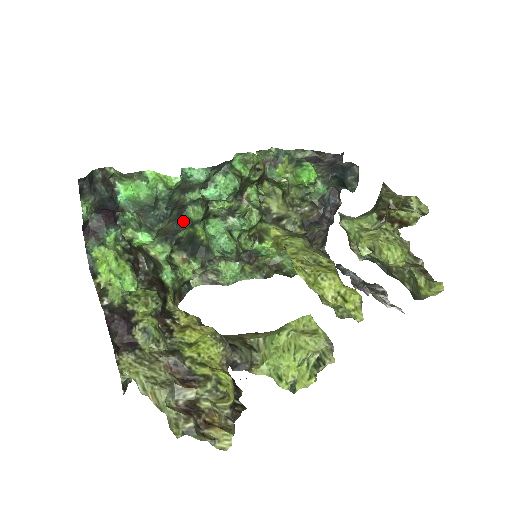
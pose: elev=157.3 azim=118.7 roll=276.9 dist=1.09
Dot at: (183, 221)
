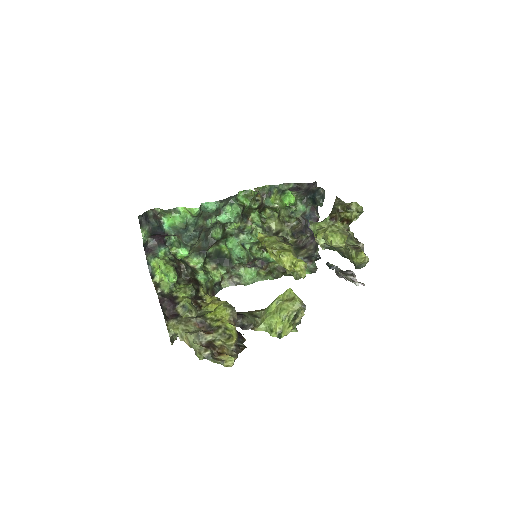
Dot at: (210, 240)
